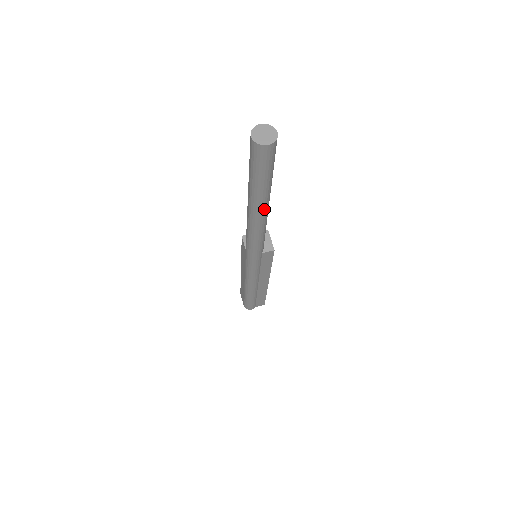
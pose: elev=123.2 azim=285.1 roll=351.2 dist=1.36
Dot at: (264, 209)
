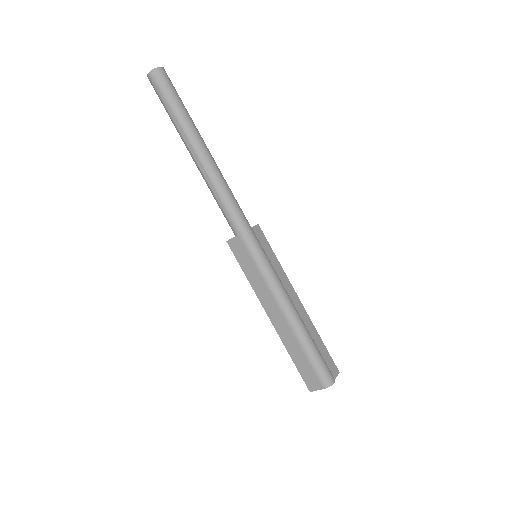
Dot at: (205, 145)
